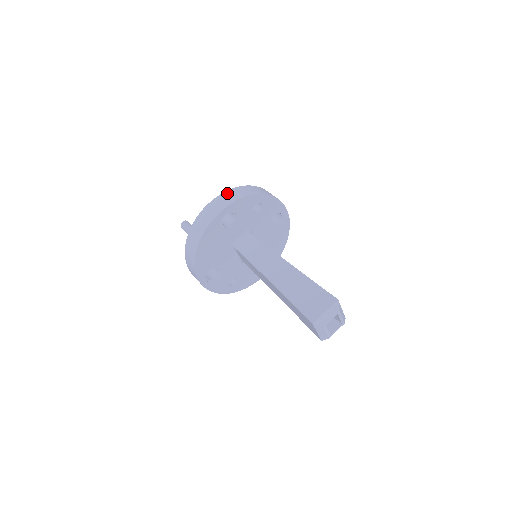
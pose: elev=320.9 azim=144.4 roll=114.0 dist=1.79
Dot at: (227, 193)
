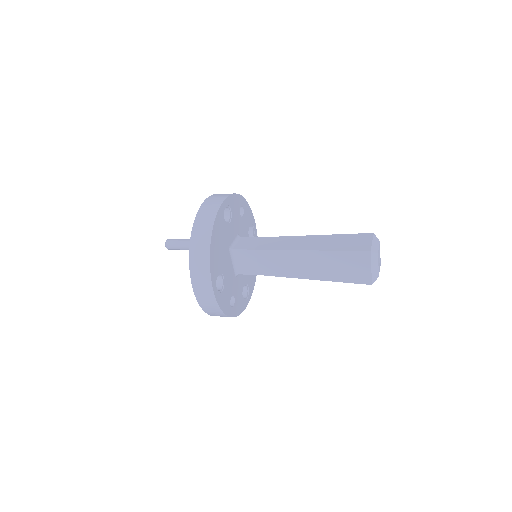
Dot at: (215, 194)
